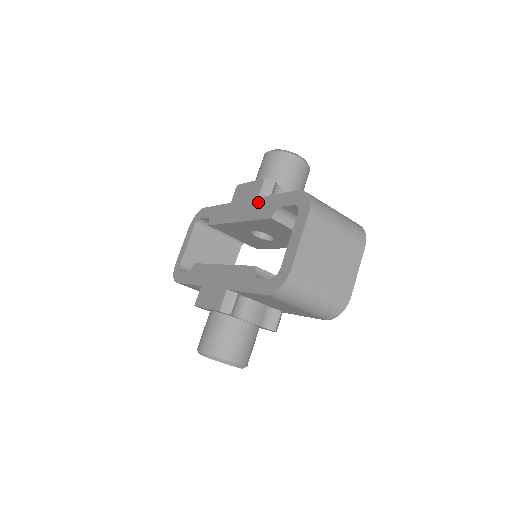
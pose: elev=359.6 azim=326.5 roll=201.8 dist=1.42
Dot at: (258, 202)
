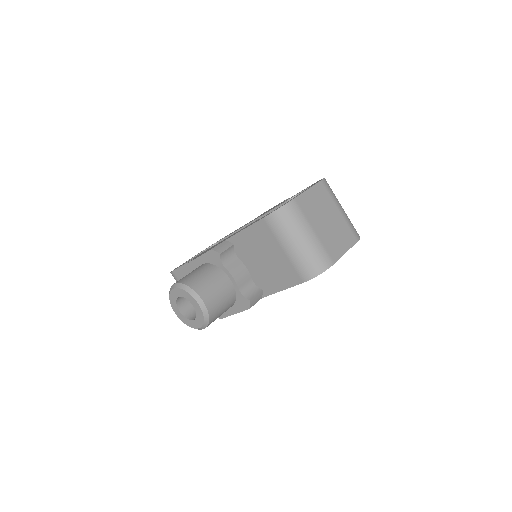
Dot at: (277, 205)
